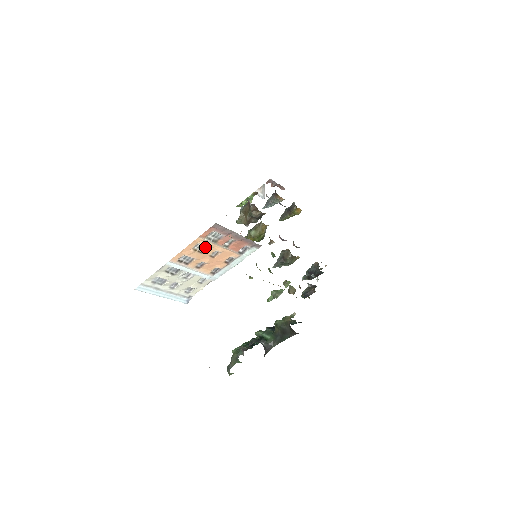
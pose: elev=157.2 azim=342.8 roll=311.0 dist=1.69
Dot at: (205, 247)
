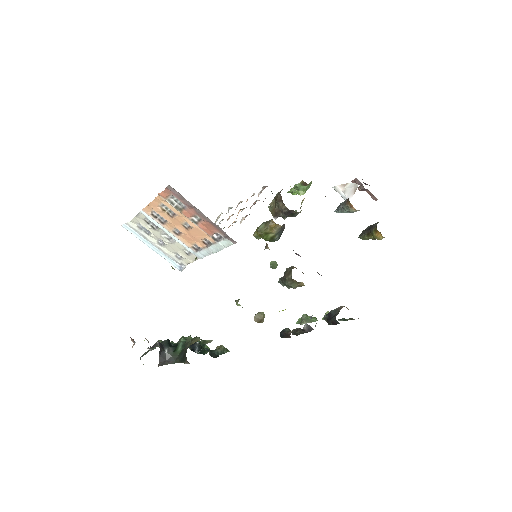
Dot at: occluded
